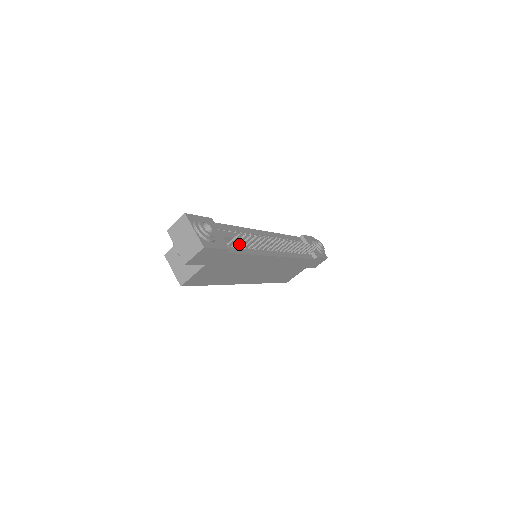
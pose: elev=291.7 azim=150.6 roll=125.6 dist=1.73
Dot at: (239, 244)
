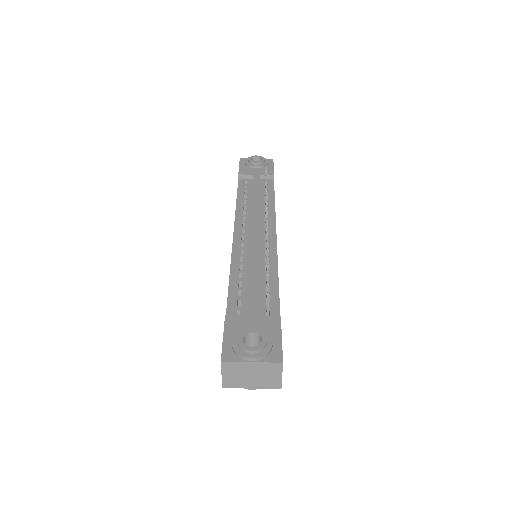
Dot at: (266, 291)
